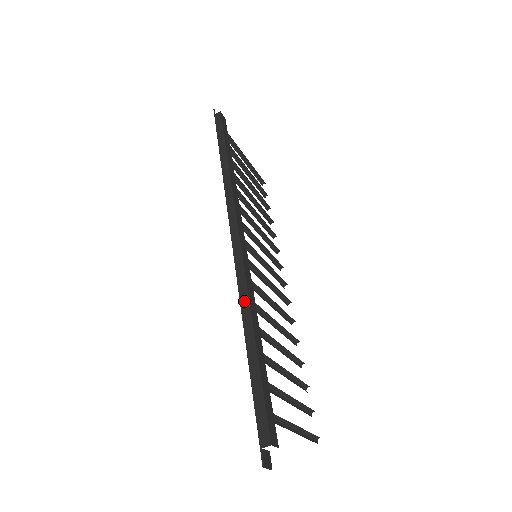
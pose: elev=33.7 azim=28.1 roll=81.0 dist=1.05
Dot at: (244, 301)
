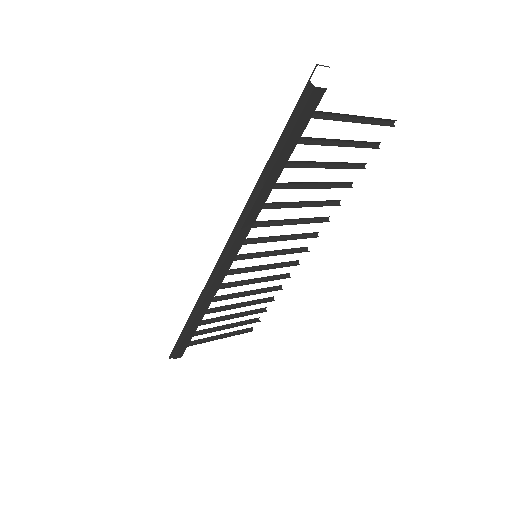
Dot at: (198, 304)
